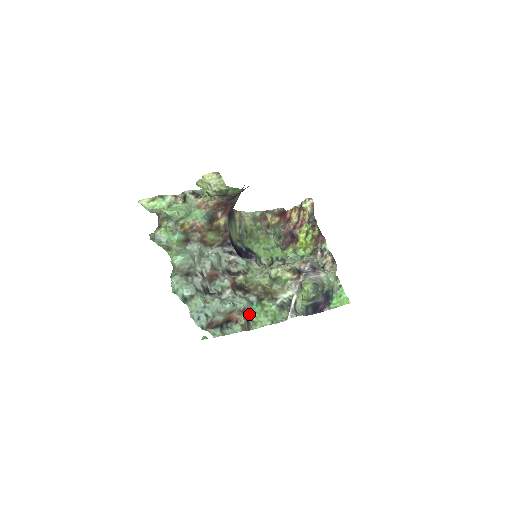
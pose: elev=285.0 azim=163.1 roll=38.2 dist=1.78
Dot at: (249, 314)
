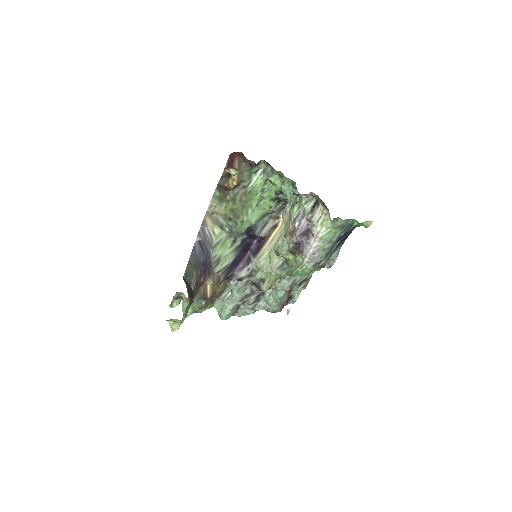
Dot at: (298, 280)
